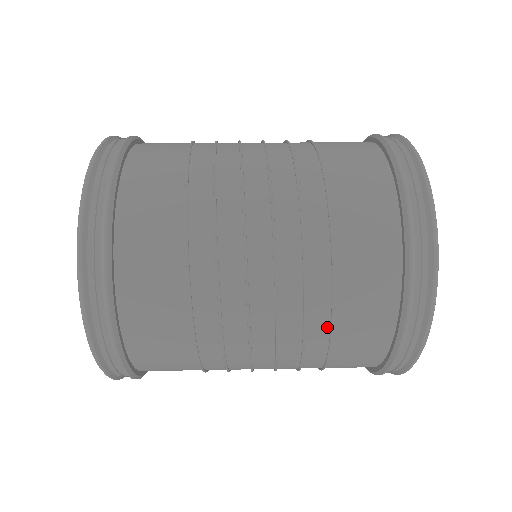
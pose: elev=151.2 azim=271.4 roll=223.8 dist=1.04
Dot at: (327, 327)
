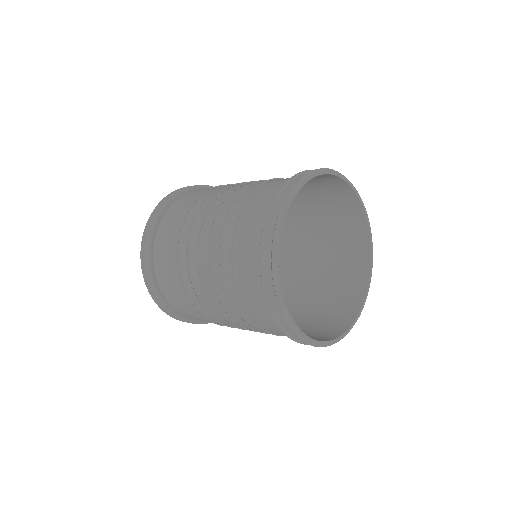
Dot at: (237, 217)
